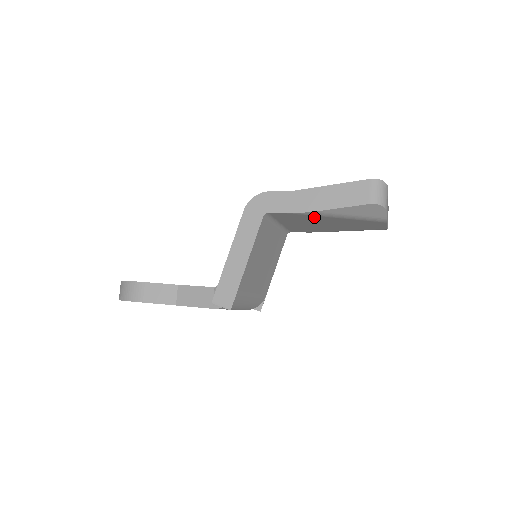
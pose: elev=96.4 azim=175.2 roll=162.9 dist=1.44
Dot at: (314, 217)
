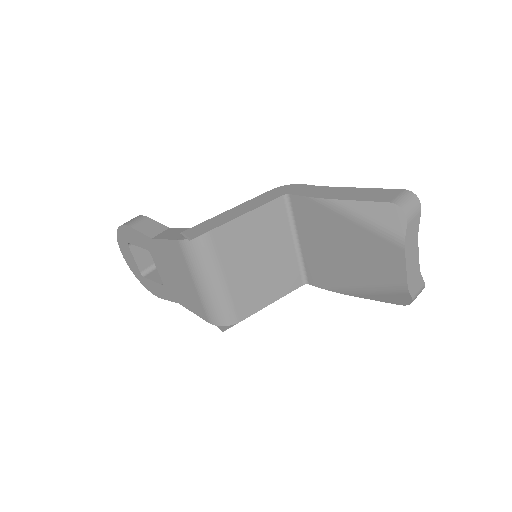
Dot at: (330, 217)
